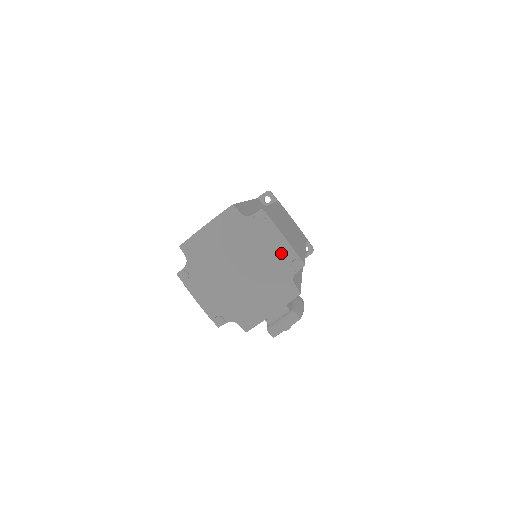
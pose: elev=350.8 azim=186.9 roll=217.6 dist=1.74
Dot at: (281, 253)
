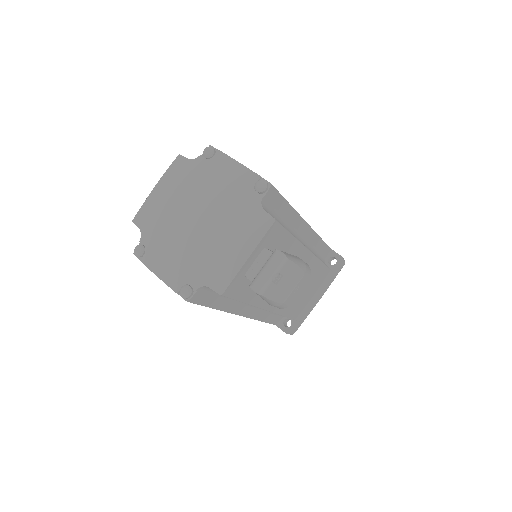
Dot at: (240, 181)
